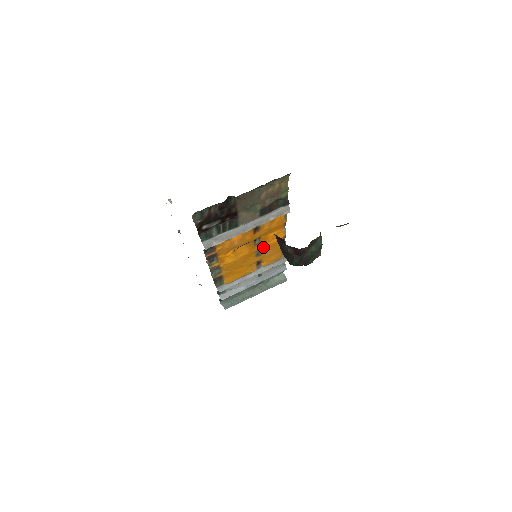
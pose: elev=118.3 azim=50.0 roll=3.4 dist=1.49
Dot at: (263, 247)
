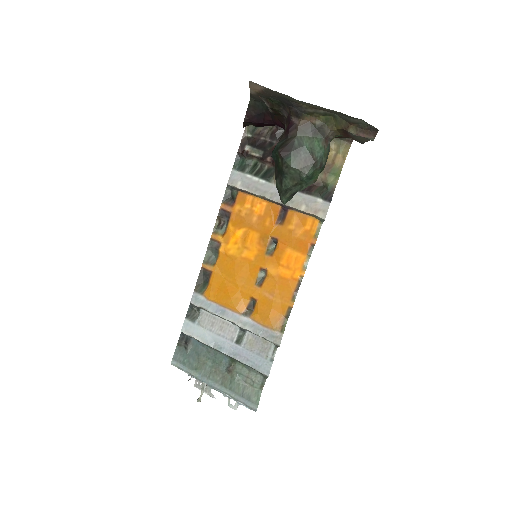
Dot at: (271, 270)
